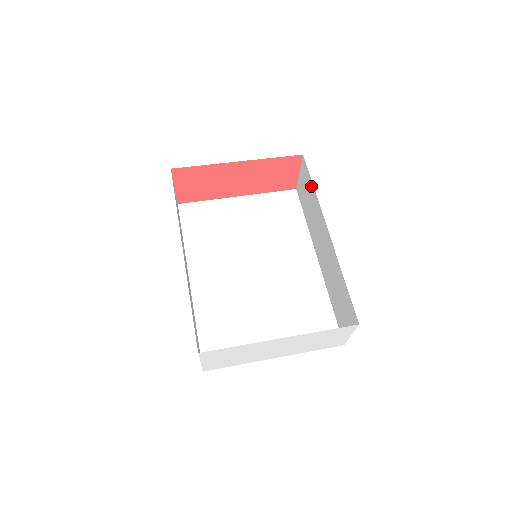
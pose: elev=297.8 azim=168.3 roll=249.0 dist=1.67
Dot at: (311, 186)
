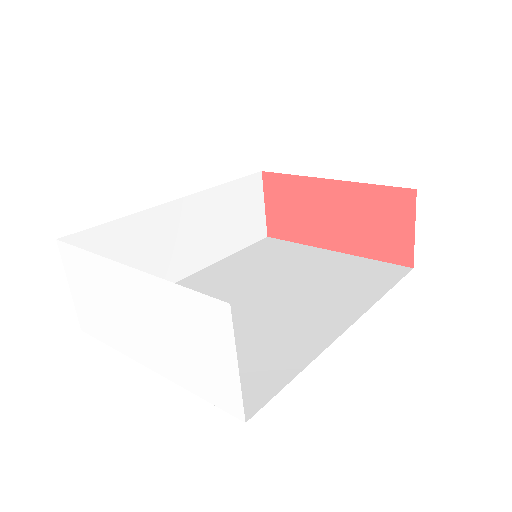
Dot at: occluded
